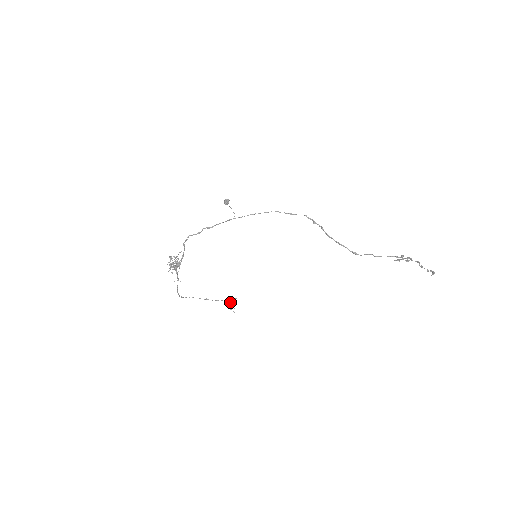
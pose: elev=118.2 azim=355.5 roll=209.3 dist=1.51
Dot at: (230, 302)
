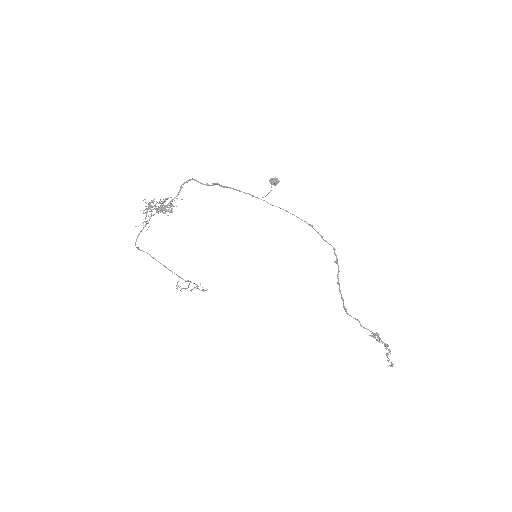
Dot at: (189, 284)
